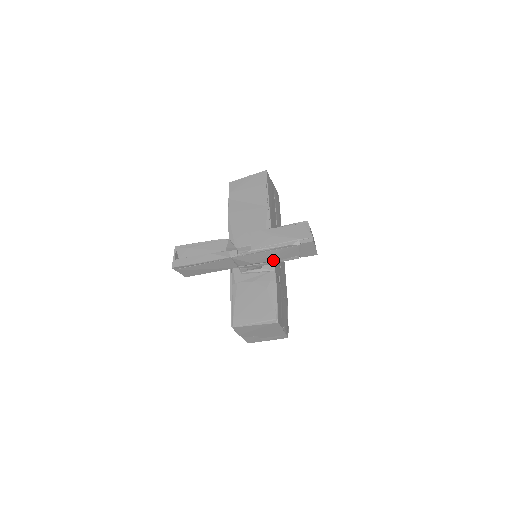
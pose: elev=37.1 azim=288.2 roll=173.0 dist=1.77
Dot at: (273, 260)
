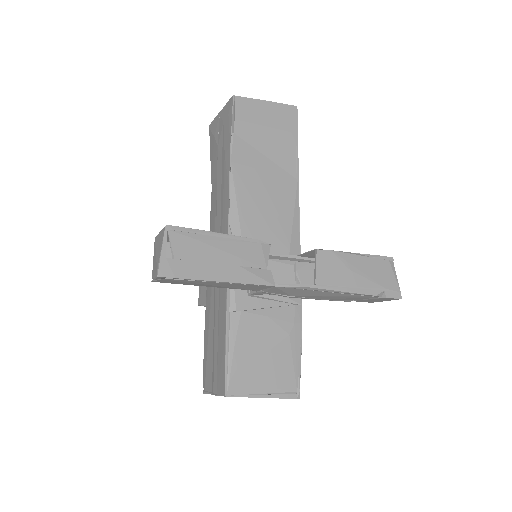
Dot at: (320, 298)
